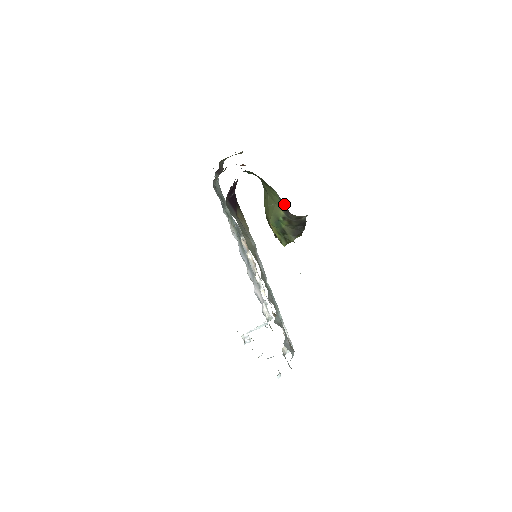
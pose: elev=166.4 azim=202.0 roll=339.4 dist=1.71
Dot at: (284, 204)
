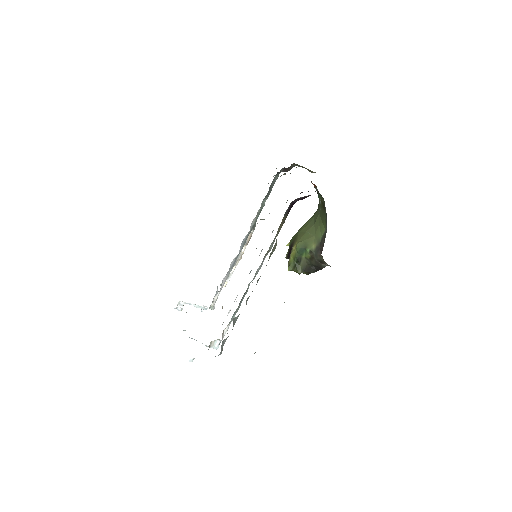
Dot at: (323, 243)
